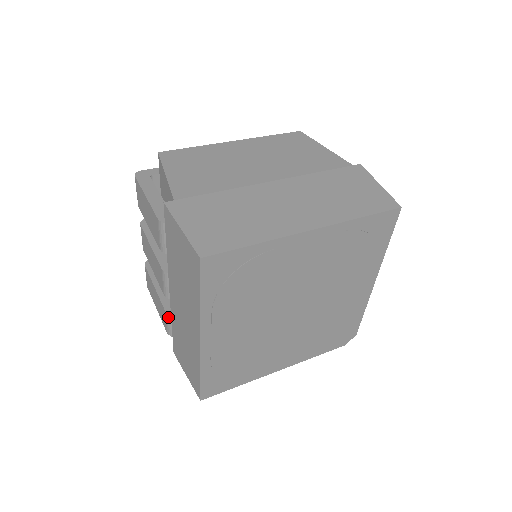
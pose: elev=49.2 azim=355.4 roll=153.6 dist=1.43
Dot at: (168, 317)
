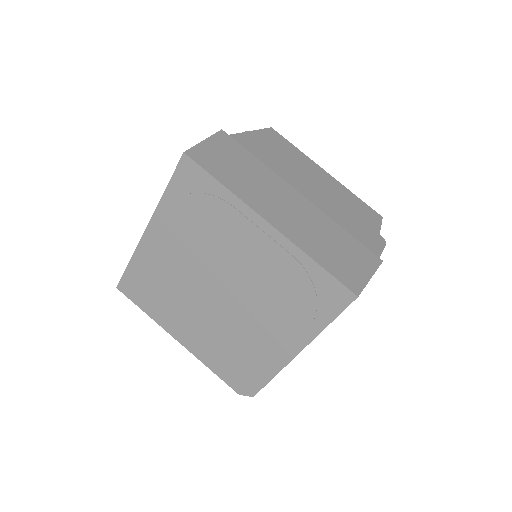
Dot at: occluded
